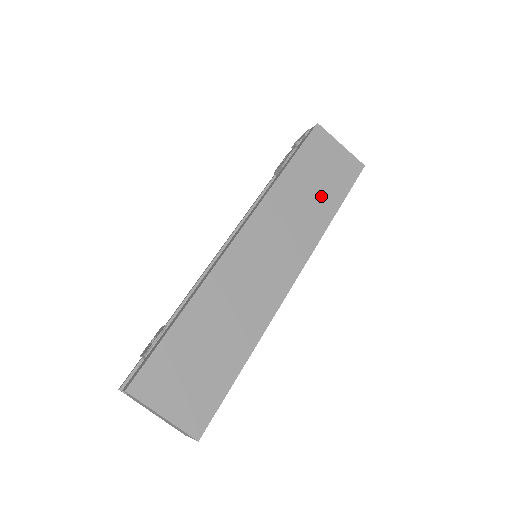
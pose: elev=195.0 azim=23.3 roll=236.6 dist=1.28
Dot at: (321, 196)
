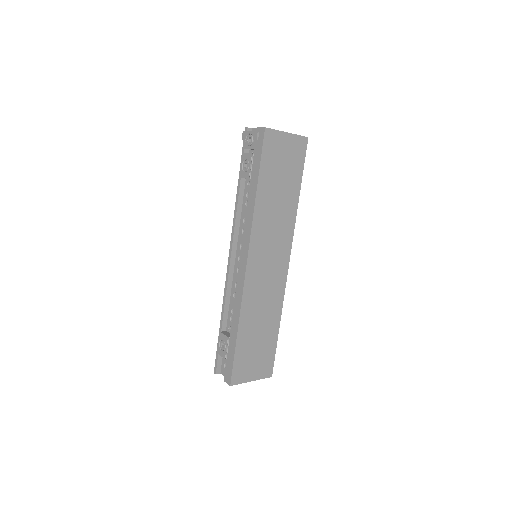
Dot at: (286, 191)
